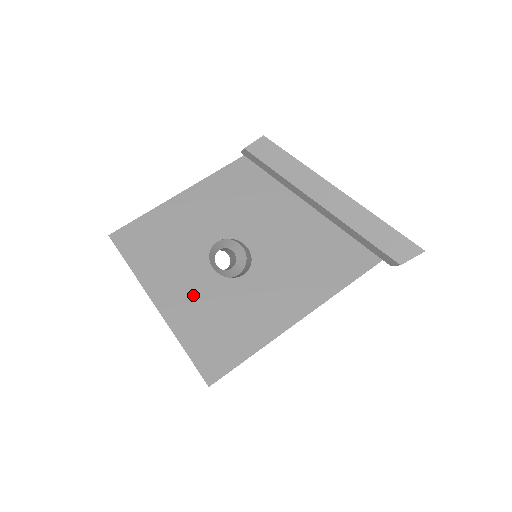
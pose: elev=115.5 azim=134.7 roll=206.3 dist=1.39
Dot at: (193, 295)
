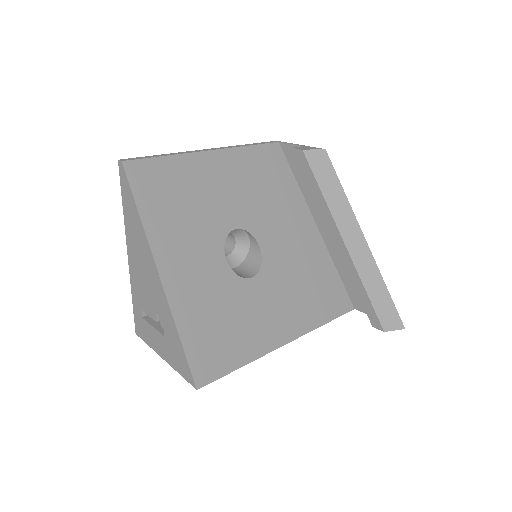
Dot at: (201, 281)
